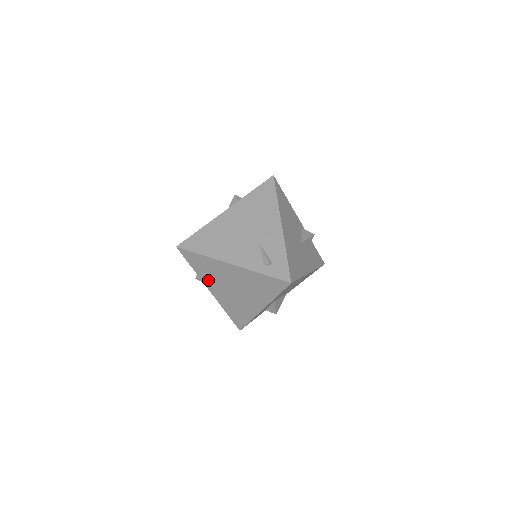
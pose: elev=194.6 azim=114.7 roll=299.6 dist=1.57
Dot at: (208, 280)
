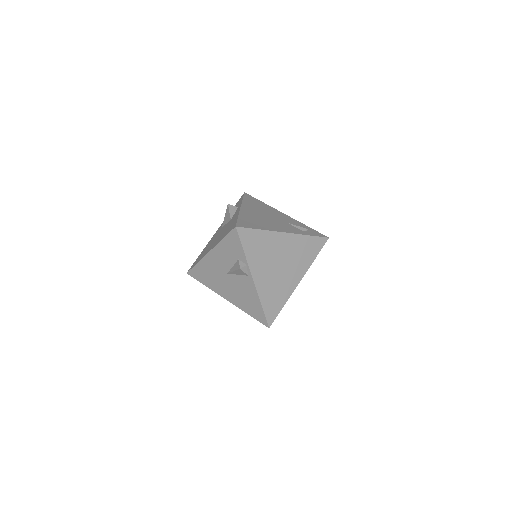
Dot at: (256, 263)
